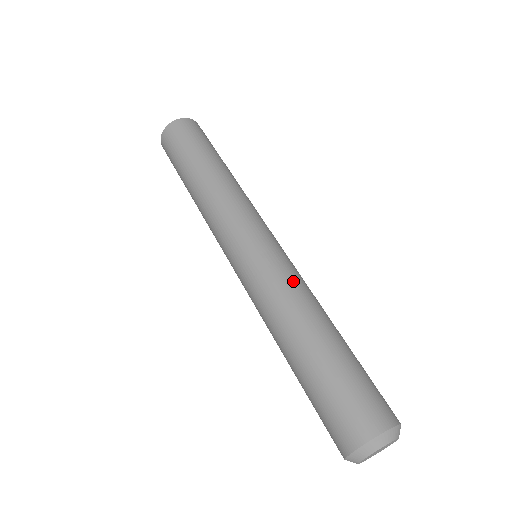
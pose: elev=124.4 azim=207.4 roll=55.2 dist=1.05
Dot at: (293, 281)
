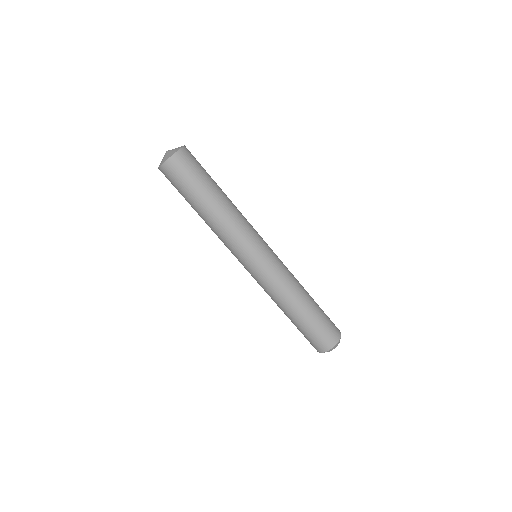
Dot at: (279, 286)
